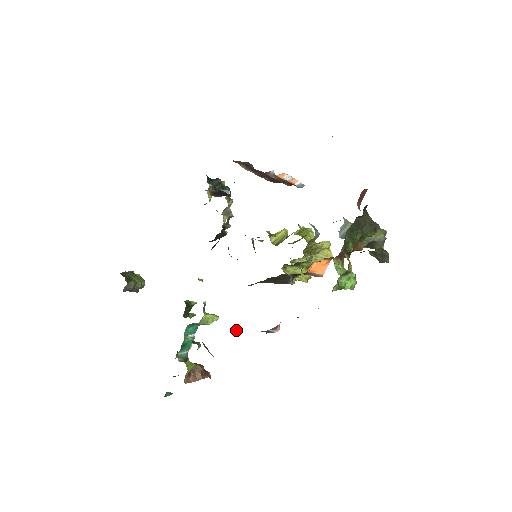
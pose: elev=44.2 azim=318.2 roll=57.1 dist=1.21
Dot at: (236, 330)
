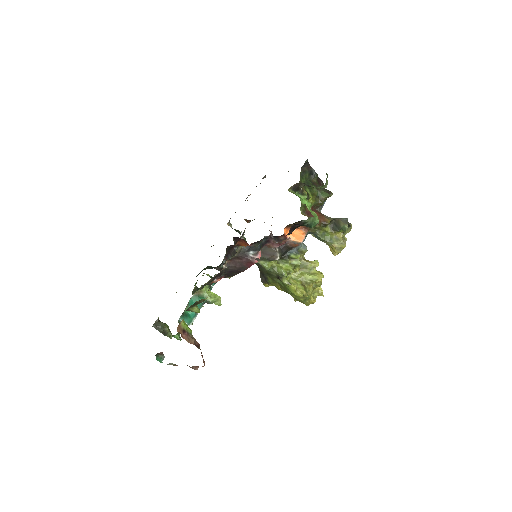
Dot at: (227, 264)
